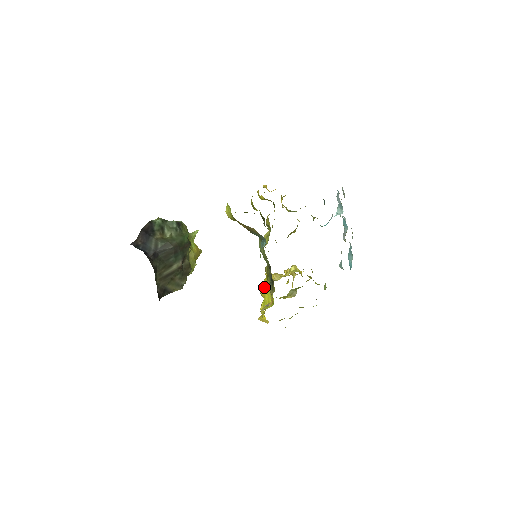
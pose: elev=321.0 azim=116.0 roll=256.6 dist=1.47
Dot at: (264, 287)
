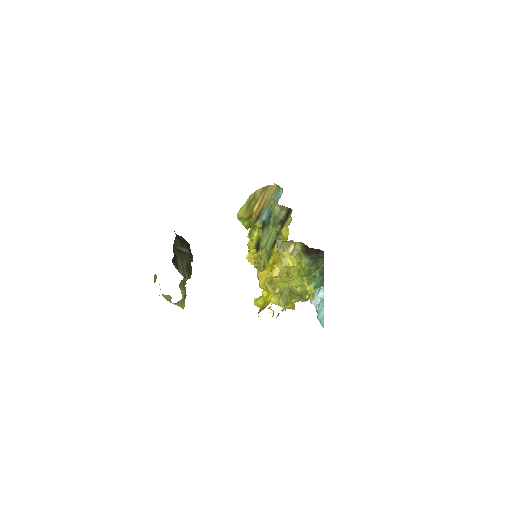
Dot at: (266, 268)
